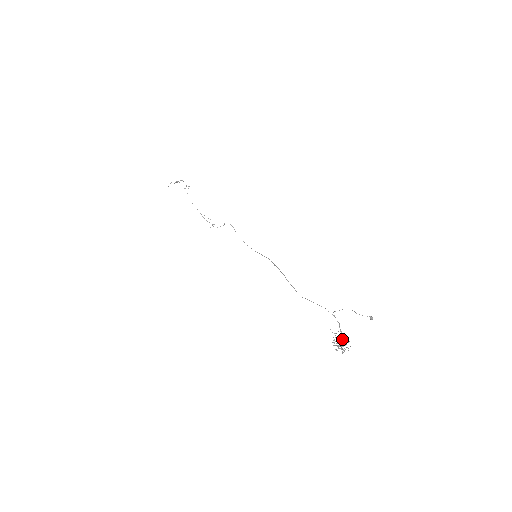
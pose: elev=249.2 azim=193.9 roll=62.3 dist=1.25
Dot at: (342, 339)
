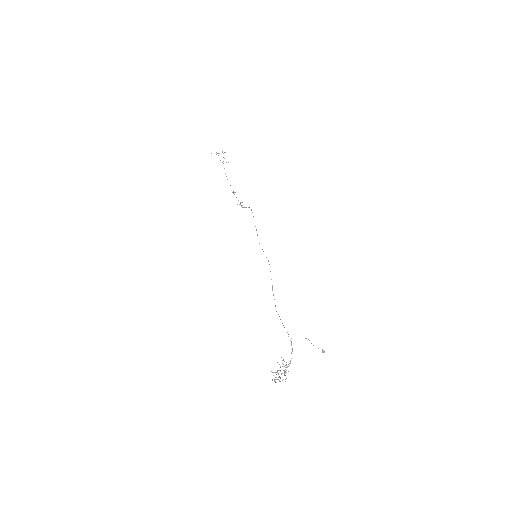
Dot at: occluded
